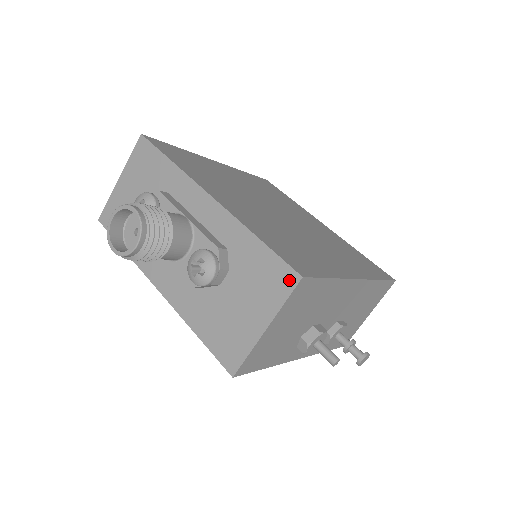
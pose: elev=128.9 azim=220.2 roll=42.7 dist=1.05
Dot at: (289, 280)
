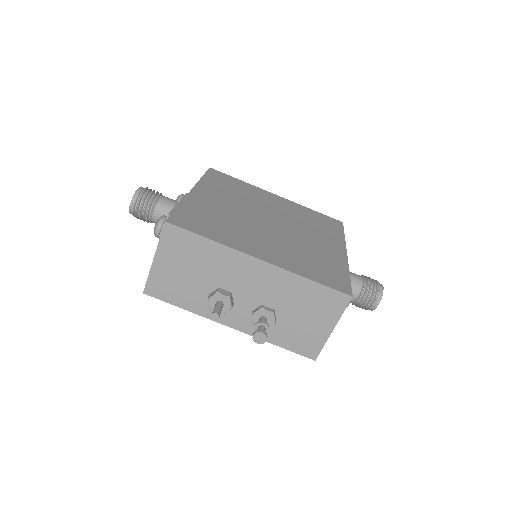
Dot at: (165, 225)
